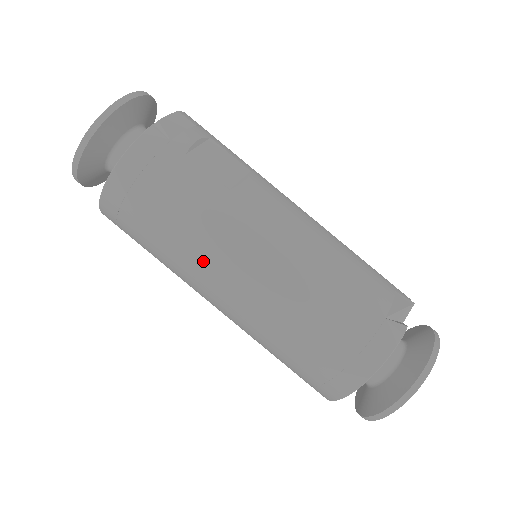
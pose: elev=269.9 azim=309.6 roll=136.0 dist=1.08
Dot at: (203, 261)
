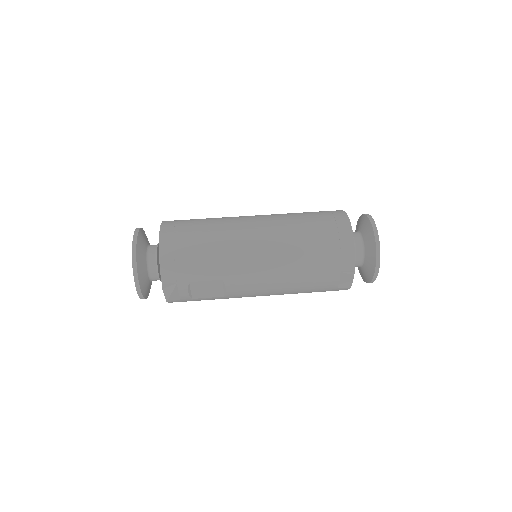
Dot at: (233, 222)
